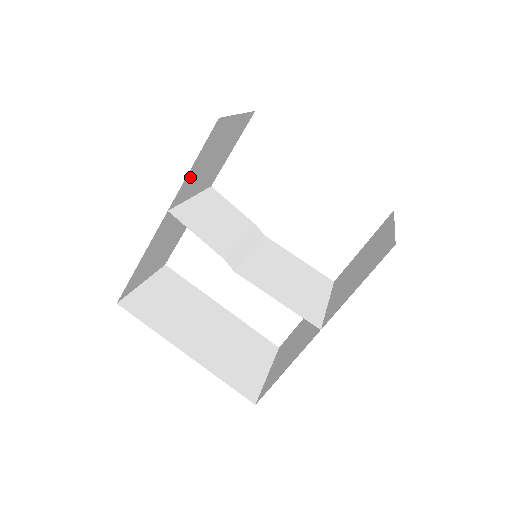
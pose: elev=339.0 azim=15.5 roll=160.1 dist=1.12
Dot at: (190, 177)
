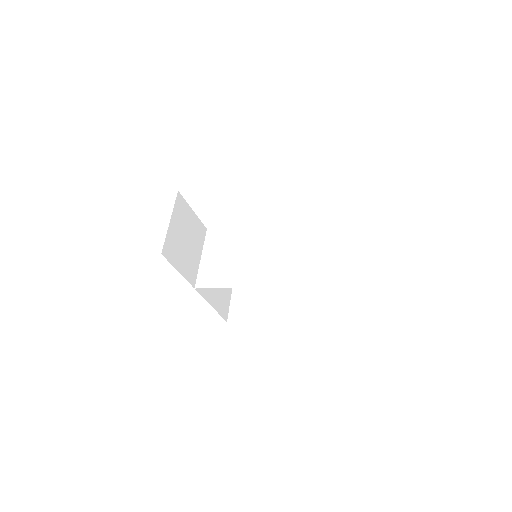
Dot at: (185, 270)
